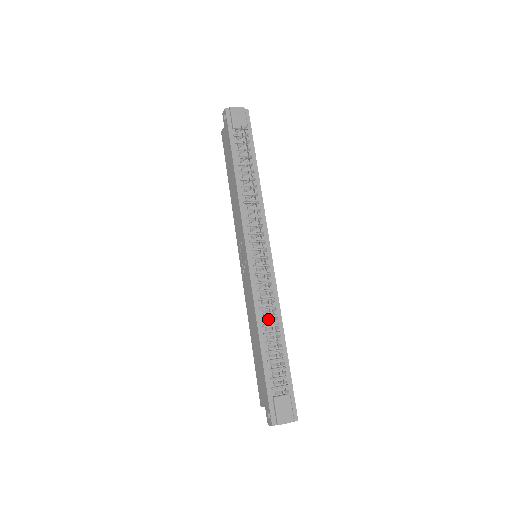
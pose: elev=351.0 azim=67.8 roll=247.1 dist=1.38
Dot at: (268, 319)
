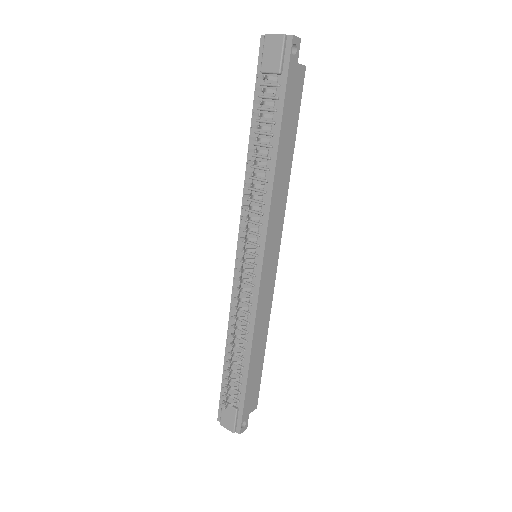
Dot at: occluded
